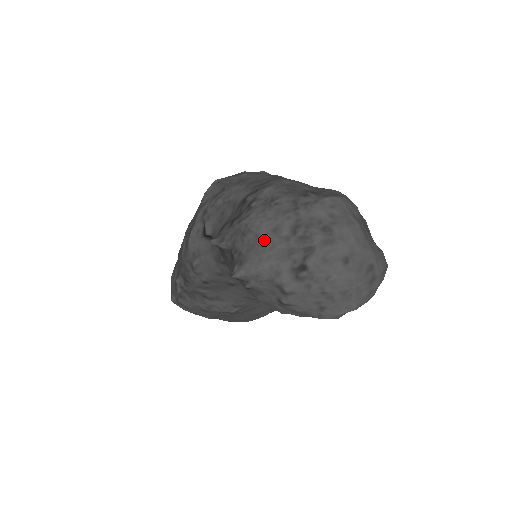
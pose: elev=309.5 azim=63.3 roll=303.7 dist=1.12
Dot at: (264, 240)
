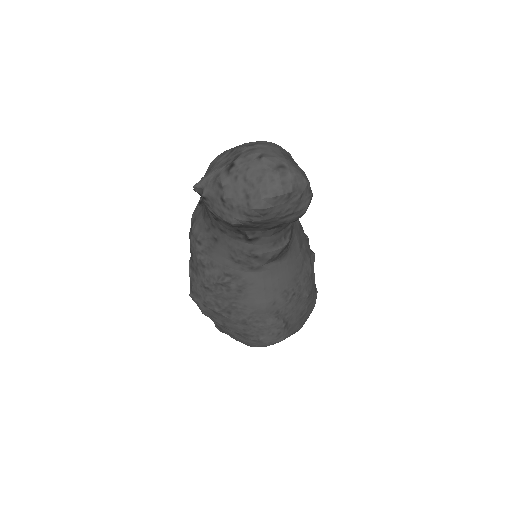
Dot at: (215, 162)
